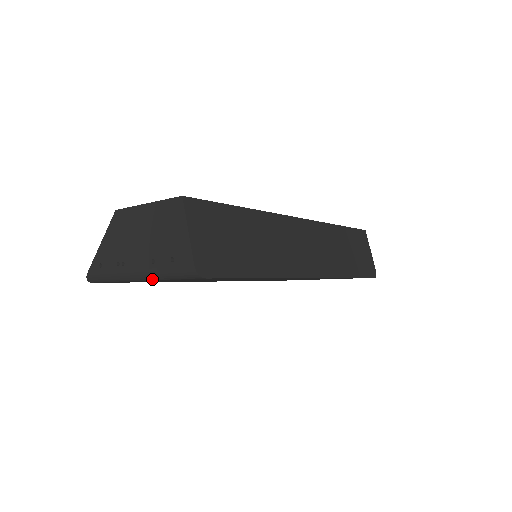
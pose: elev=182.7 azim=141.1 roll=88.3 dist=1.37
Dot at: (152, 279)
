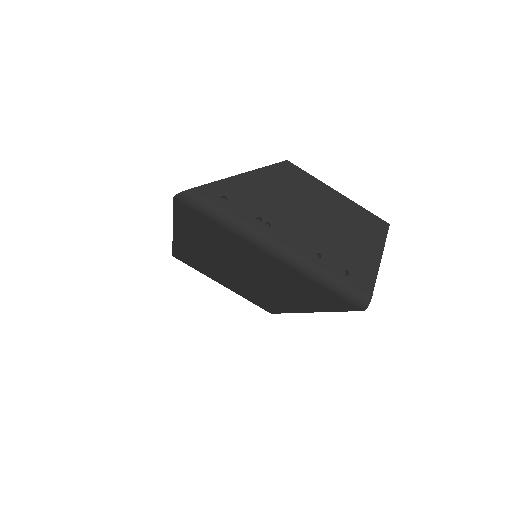
Dot at: (296, 267)
